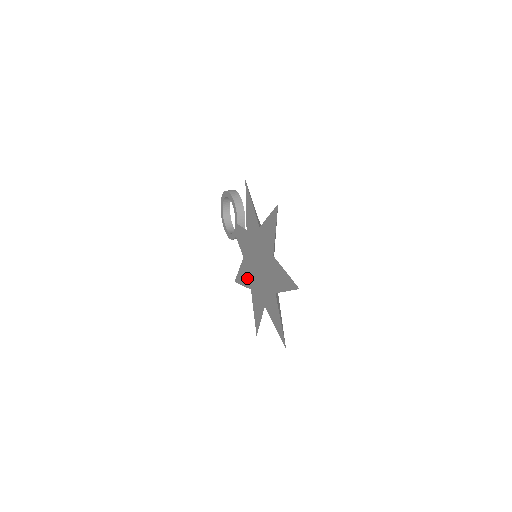
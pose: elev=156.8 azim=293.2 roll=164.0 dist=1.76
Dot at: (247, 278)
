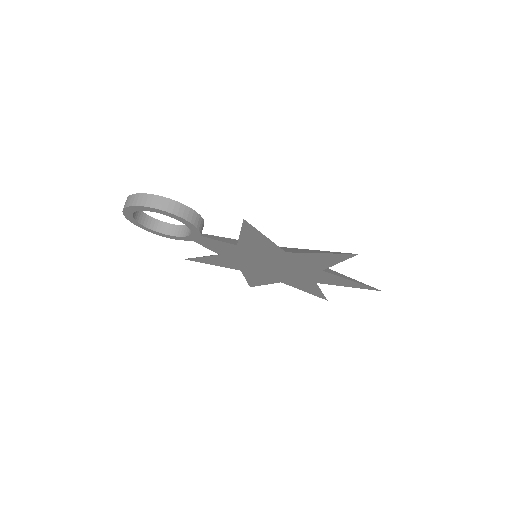
Dot at: (230, 265)
